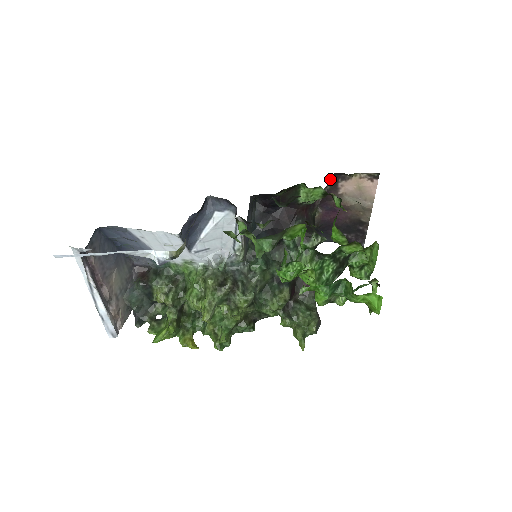
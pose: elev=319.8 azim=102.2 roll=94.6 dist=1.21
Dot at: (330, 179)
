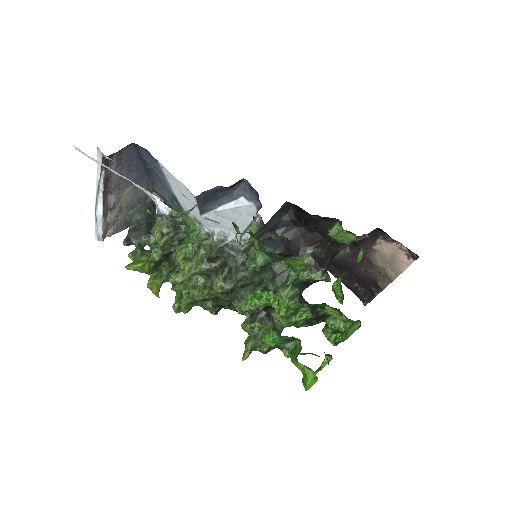
Dot at: (373, 230)
